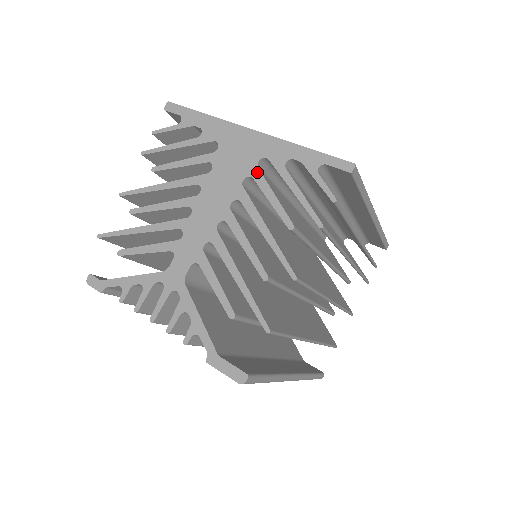
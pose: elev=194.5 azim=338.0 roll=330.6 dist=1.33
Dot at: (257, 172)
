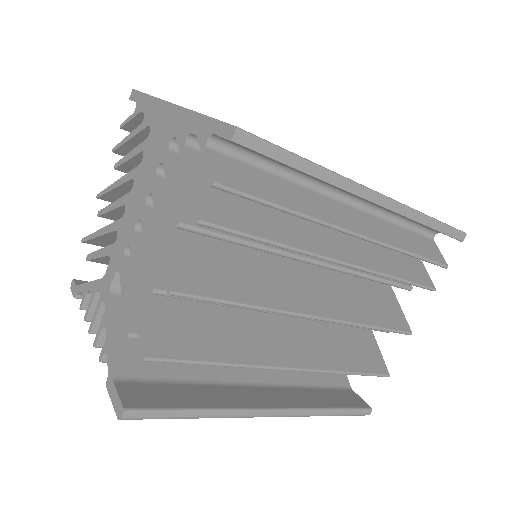
Dot at: (167, 156)
